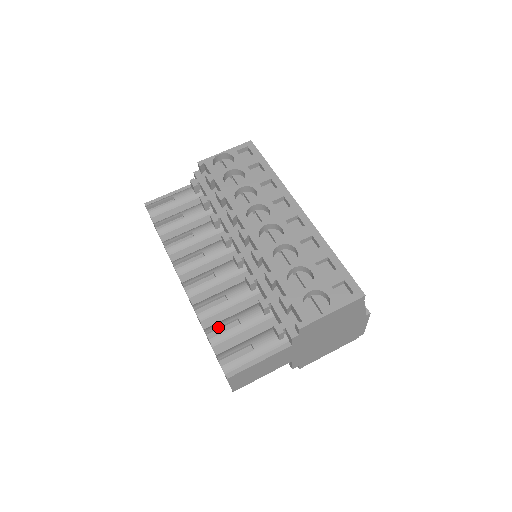
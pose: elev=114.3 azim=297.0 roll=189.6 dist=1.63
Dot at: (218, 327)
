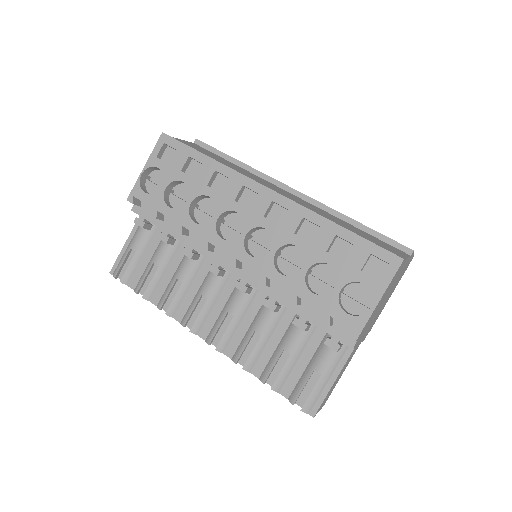
Dot at: (271, 371)
